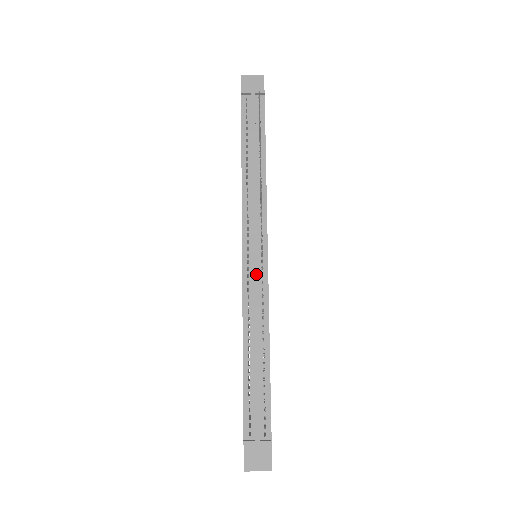
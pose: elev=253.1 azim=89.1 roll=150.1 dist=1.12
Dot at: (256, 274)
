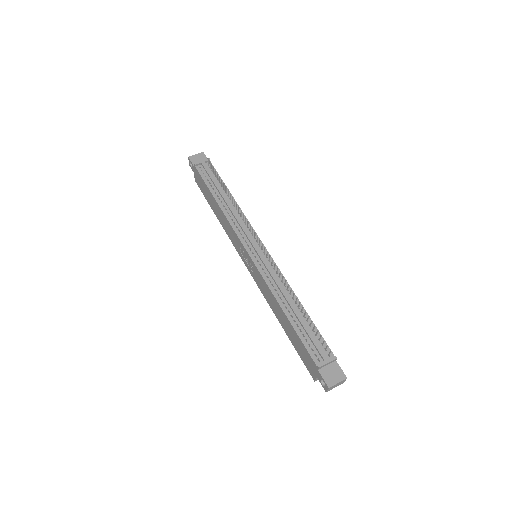
Dot at: (265, 260)
